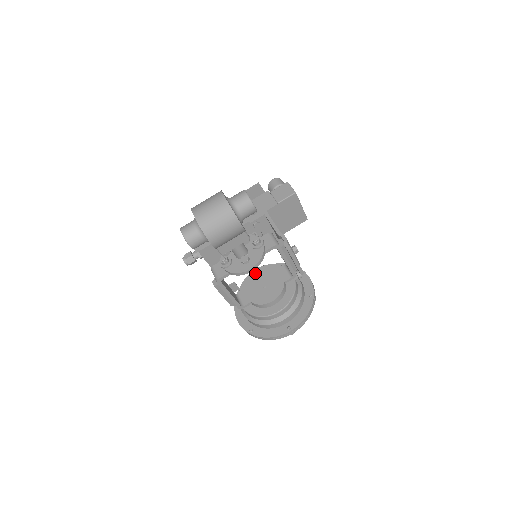
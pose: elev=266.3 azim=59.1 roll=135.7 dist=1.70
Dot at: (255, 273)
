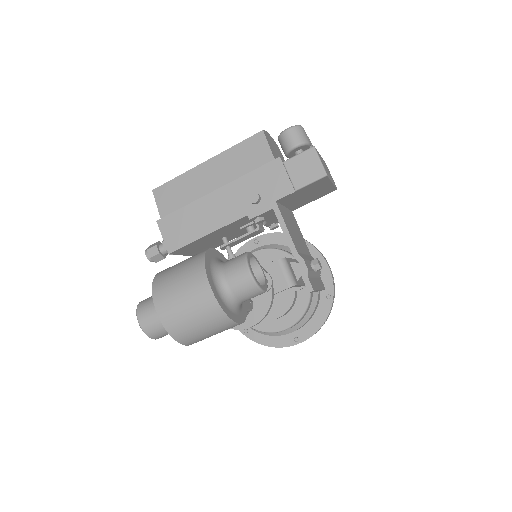
Dot at: occluded
